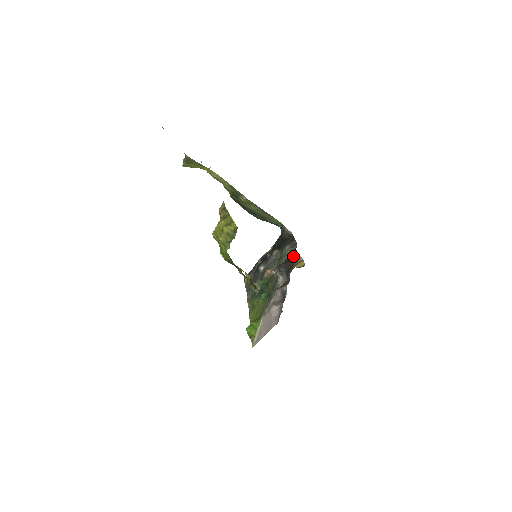
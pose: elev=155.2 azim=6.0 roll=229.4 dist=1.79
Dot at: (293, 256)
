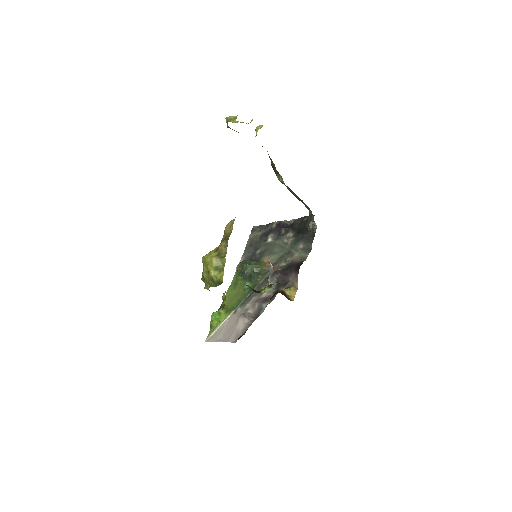
Dot at: (293, 273)
